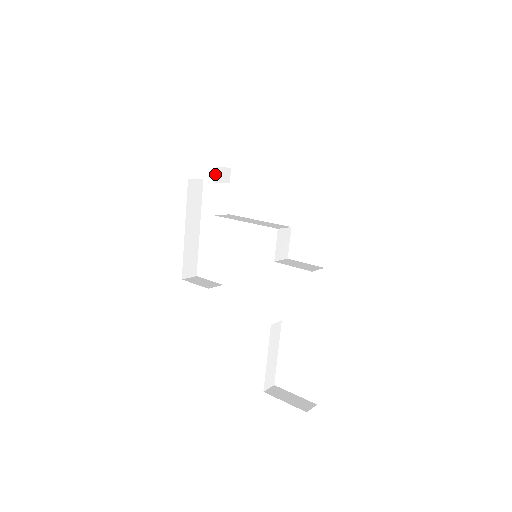
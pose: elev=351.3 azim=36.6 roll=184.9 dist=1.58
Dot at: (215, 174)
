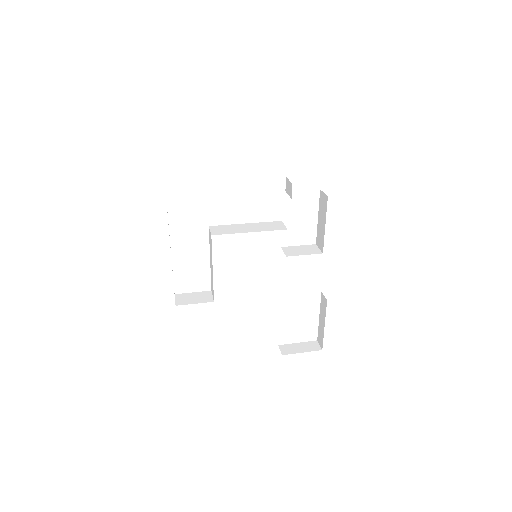
Dot at: occluded
